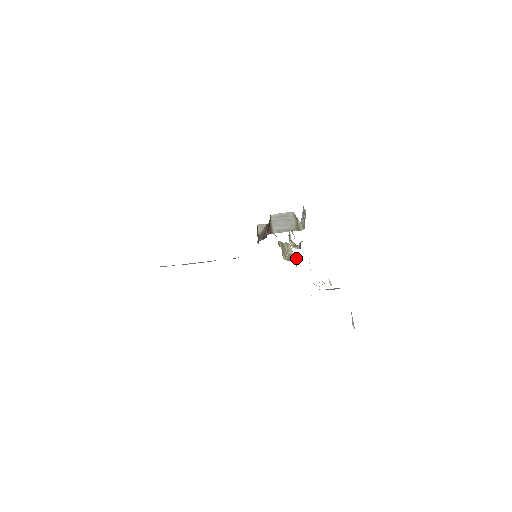
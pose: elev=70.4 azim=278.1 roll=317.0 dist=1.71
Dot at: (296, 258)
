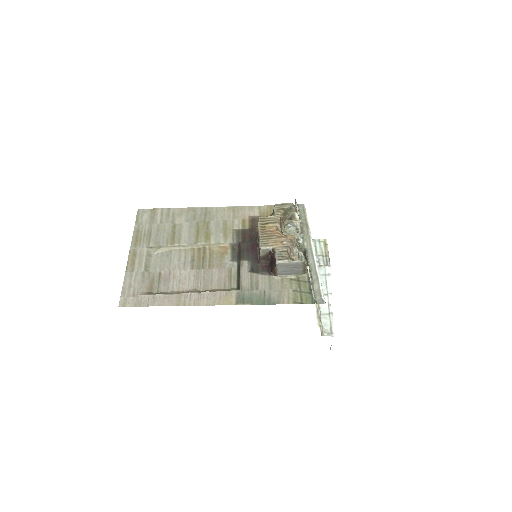
Dot at: (298, 220)
